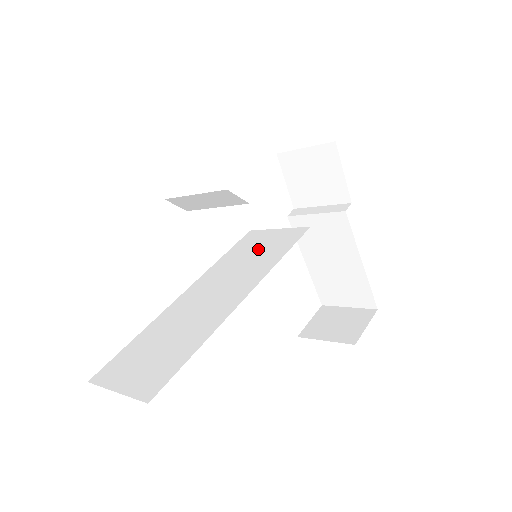
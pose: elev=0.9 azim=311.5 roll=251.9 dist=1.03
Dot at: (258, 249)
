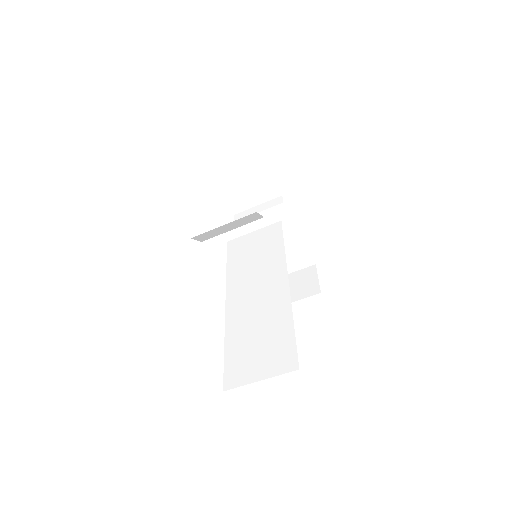
Dot at: (255, 251)
